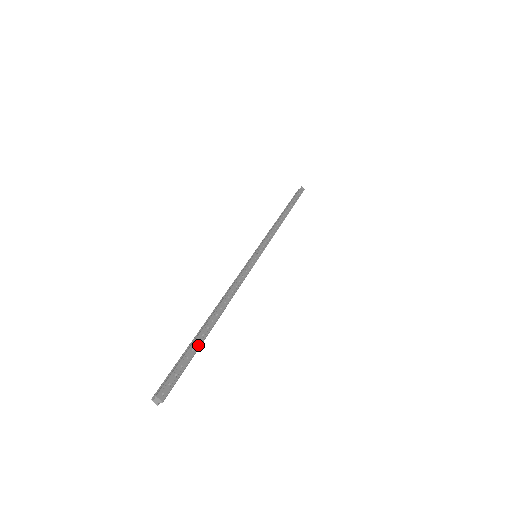
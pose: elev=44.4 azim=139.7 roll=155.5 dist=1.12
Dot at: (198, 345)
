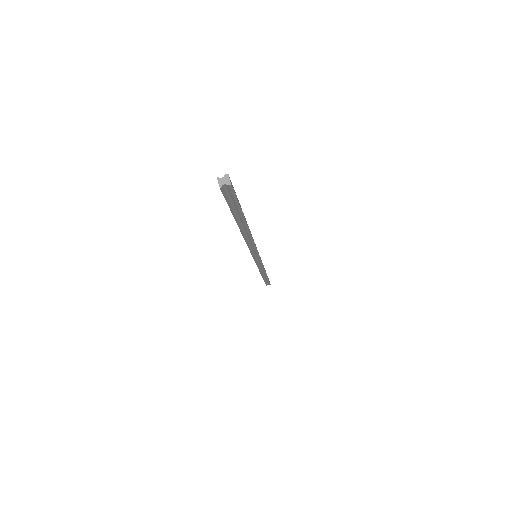
Dot at: (242, 212)
